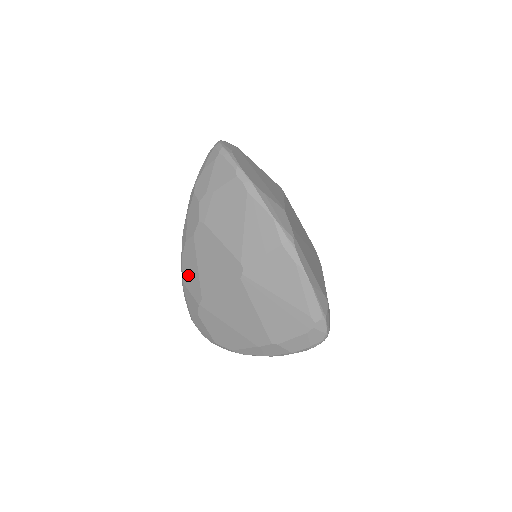
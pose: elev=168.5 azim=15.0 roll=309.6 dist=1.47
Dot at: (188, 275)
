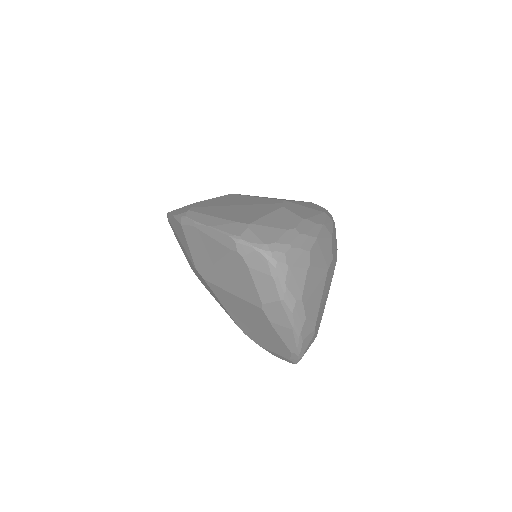
Dot at: occluded
